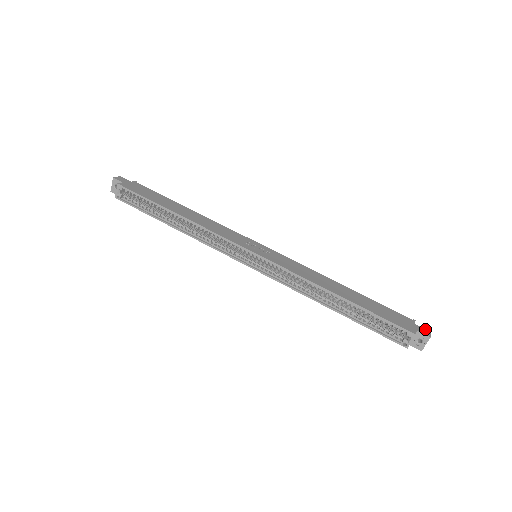
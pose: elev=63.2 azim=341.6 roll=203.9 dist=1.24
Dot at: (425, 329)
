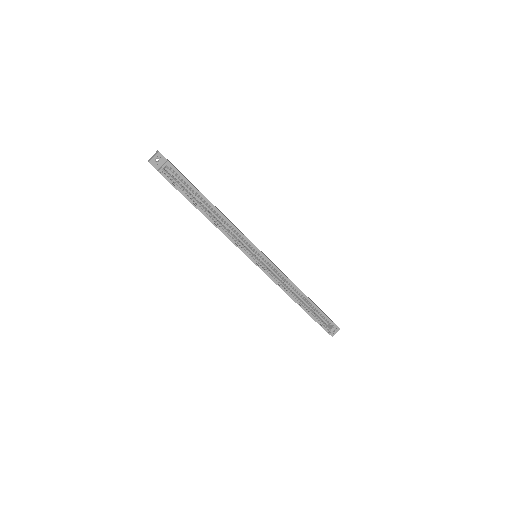
Dot at: occluded
